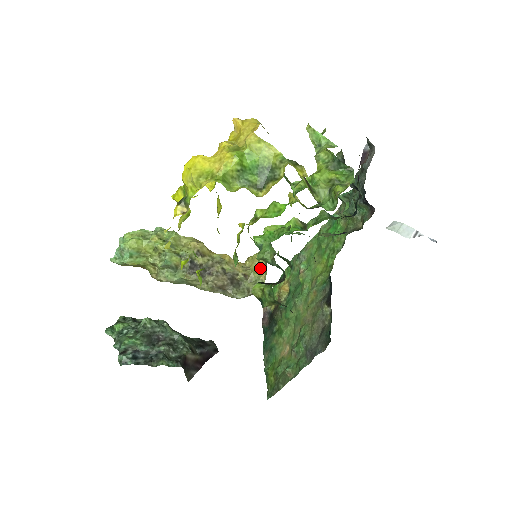
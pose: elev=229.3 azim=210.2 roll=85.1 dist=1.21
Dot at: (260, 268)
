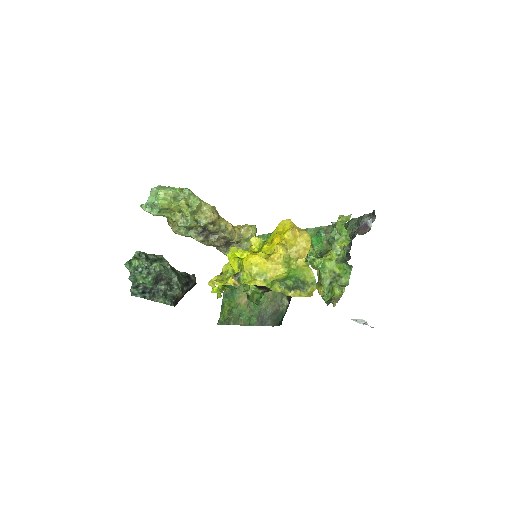
Dot at: occluded
